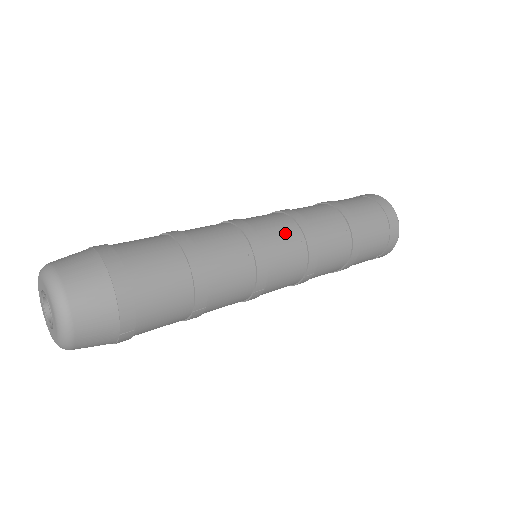
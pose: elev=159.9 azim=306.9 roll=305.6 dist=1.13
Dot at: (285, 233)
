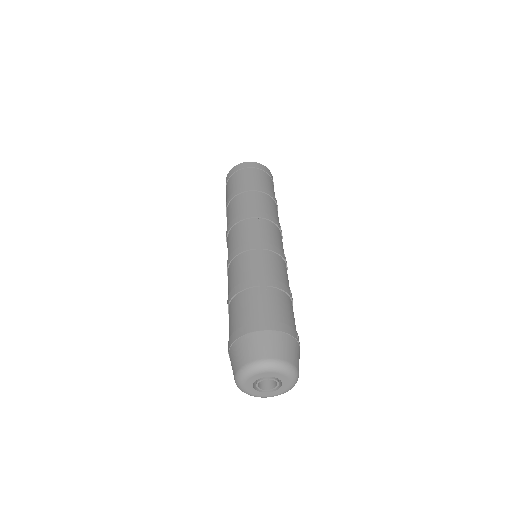
Dot at: (251, 228)
